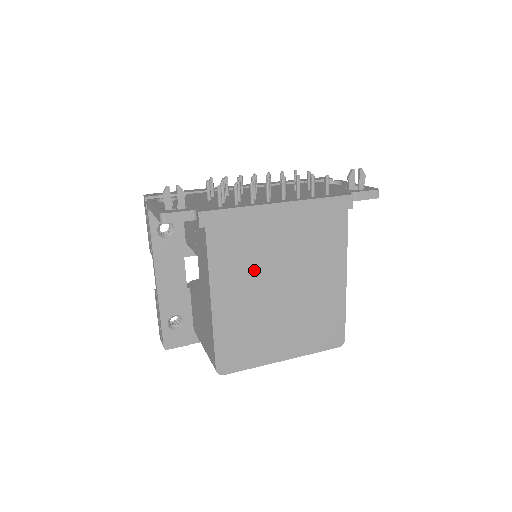
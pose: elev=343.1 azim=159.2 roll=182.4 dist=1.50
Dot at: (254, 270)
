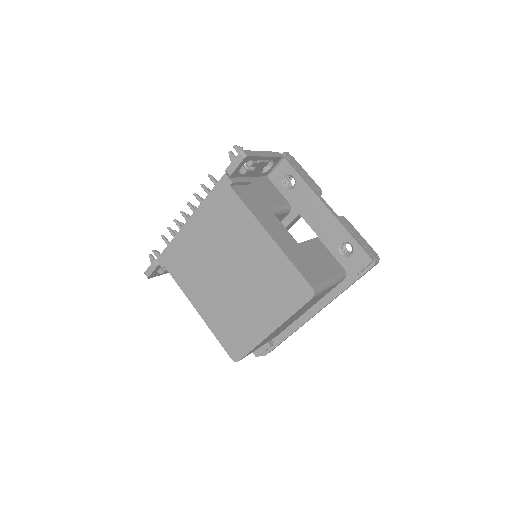
Dot at: (205, 274)
